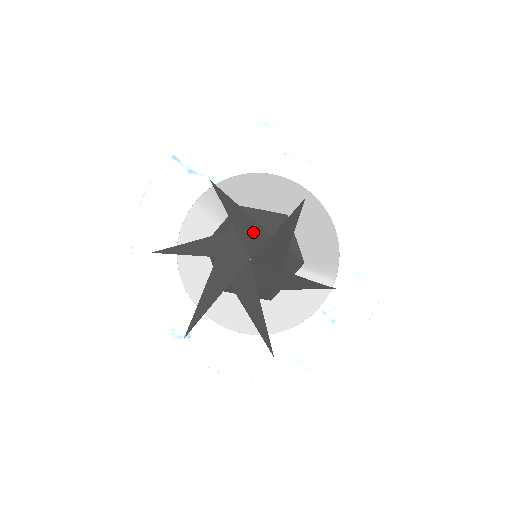
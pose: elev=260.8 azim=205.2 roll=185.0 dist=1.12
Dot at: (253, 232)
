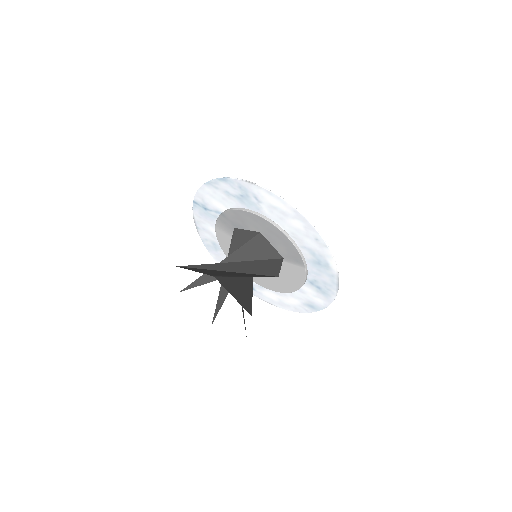
Dot at: (227, 266)
